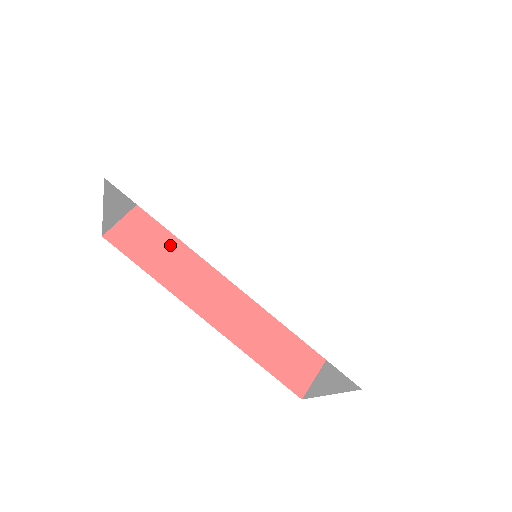
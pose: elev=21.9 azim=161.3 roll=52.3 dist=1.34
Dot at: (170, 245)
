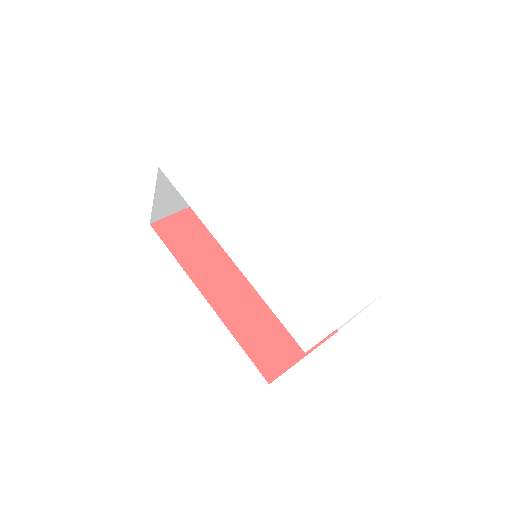
Dot at: (197, 243)
